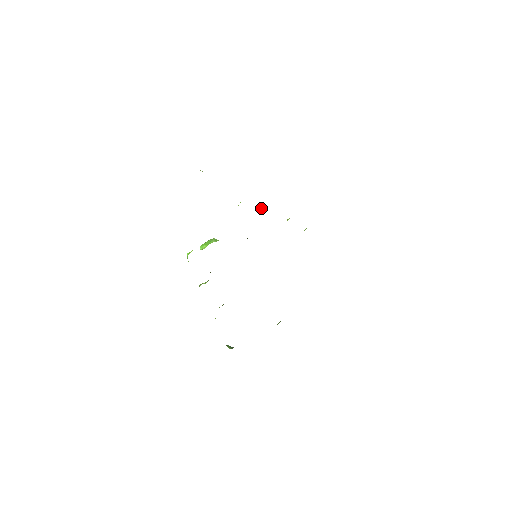
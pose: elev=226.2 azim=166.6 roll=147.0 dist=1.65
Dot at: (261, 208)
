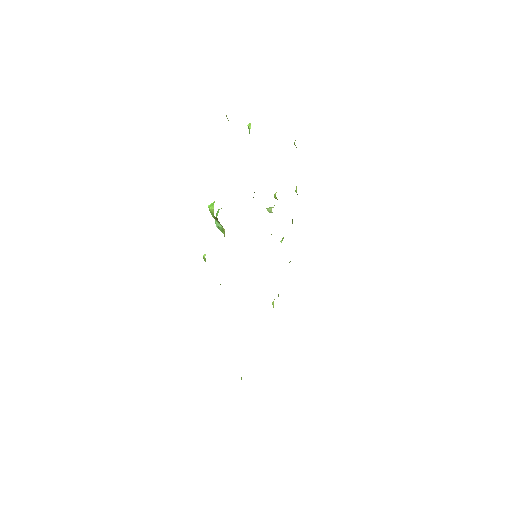
Dot at: (271, 207)
